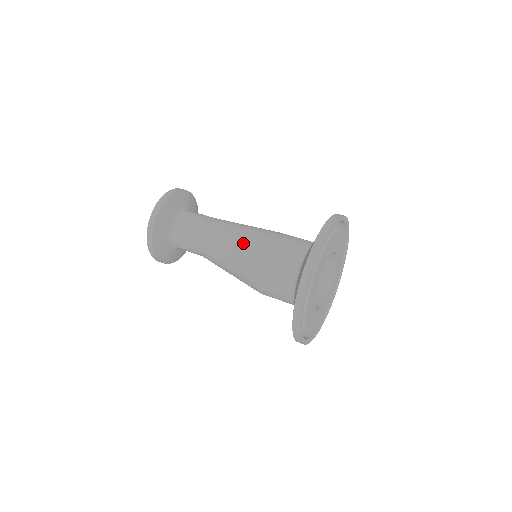
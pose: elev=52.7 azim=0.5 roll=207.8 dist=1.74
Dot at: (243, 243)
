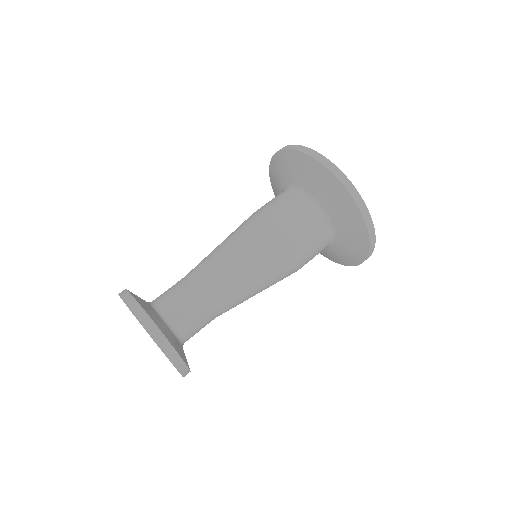
Dot at: (242, 236)
